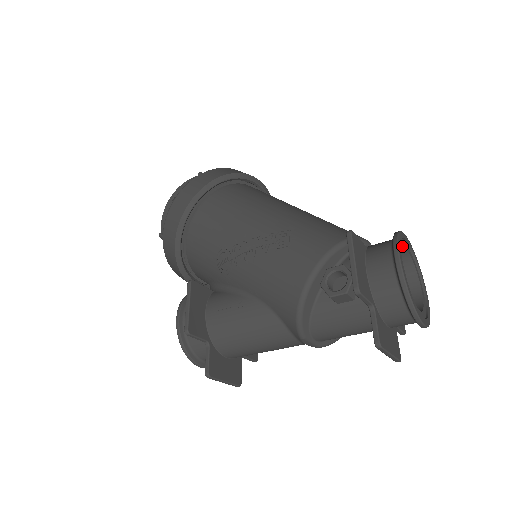
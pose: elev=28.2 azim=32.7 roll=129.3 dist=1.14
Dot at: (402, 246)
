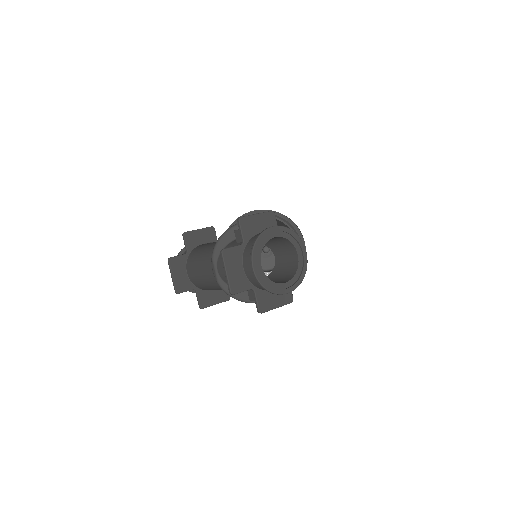
Dot at: (292, 243)
